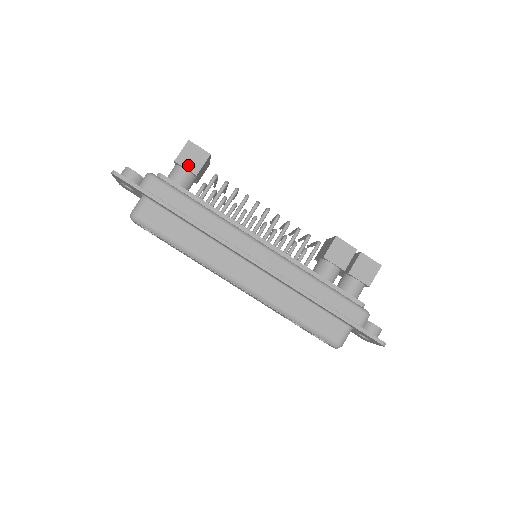
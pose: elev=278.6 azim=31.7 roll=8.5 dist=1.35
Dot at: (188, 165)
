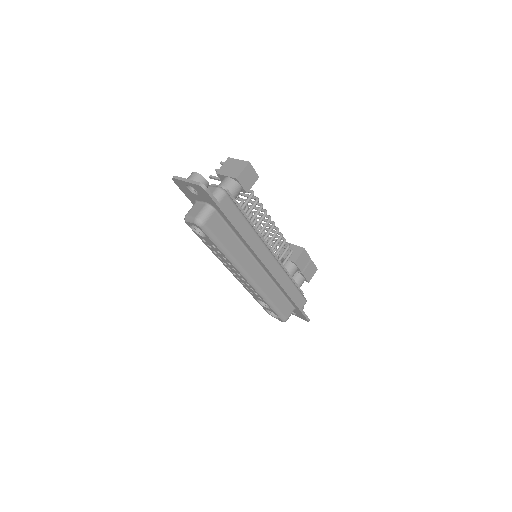
Dot at: (244, 184)
